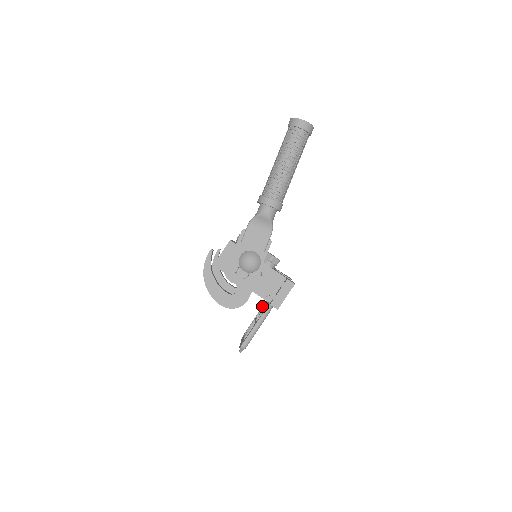
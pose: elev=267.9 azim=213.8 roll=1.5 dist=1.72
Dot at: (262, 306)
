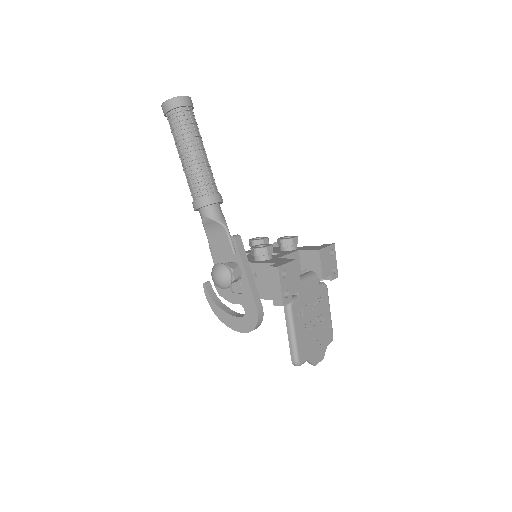
Dot at: occluded
